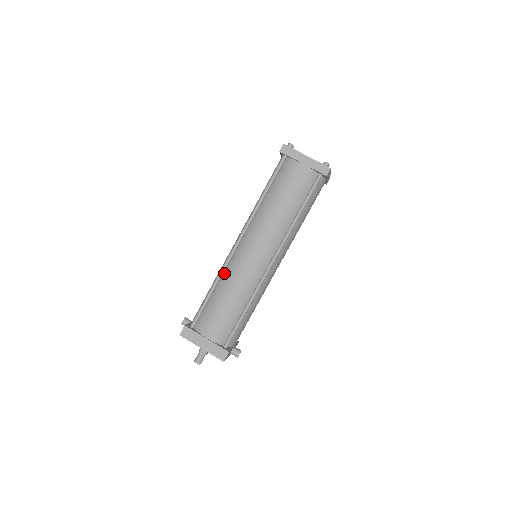
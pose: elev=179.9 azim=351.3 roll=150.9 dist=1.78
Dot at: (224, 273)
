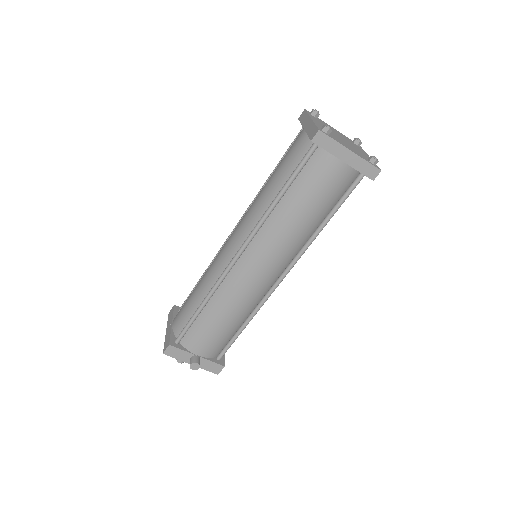
Dot at: occluded
